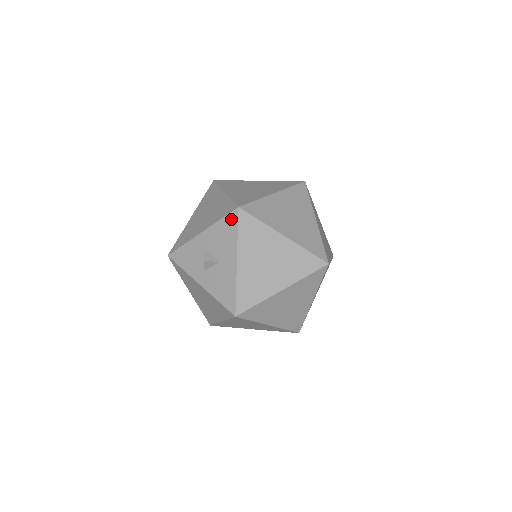
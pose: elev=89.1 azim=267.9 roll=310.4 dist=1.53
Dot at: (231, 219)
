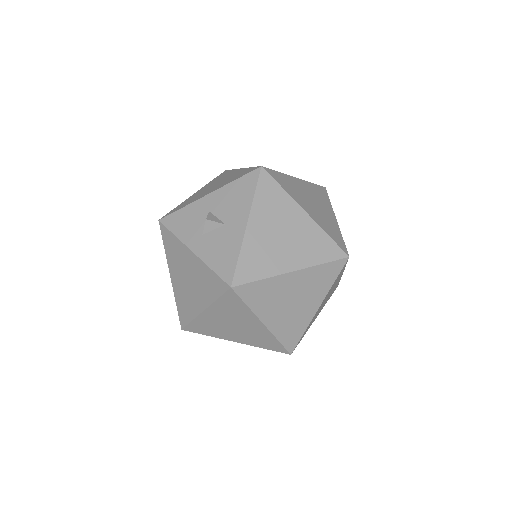
Dot at: (250, 178)
